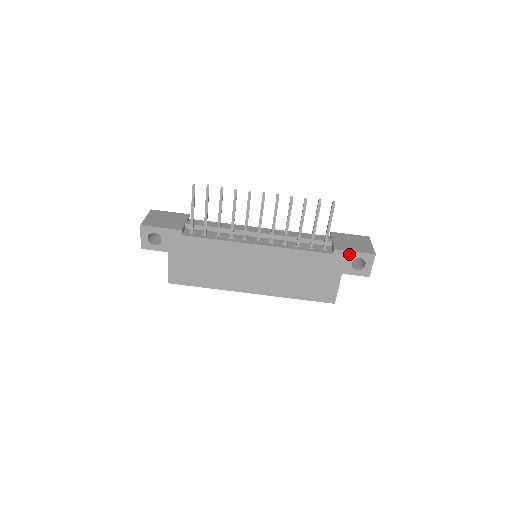
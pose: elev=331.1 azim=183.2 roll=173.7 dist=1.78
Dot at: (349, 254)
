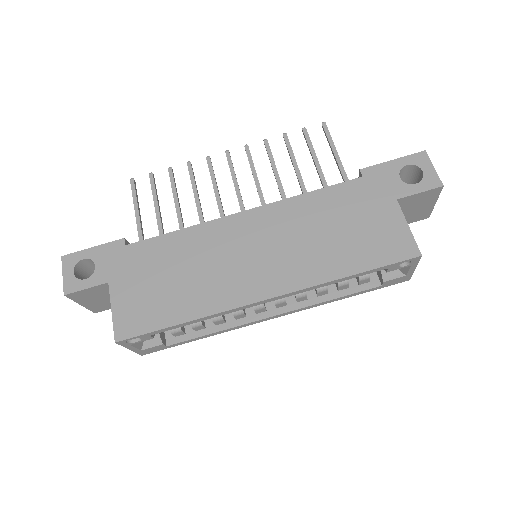
Dot at: (386, 167)
